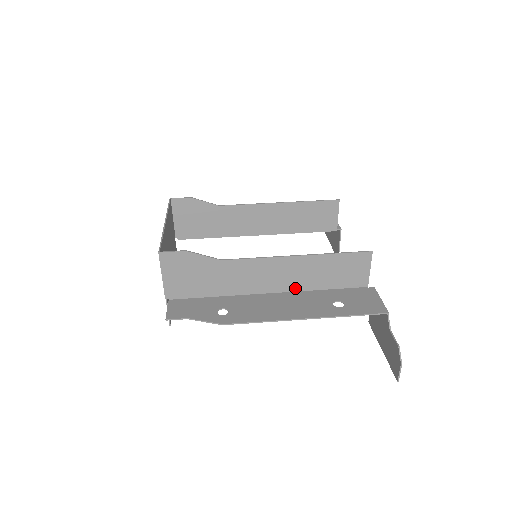
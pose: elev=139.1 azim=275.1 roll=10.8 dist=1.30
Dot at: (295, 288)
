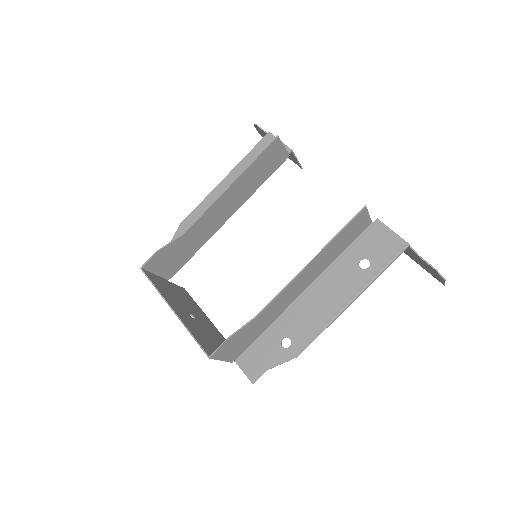
Dot at: (319, 273)
